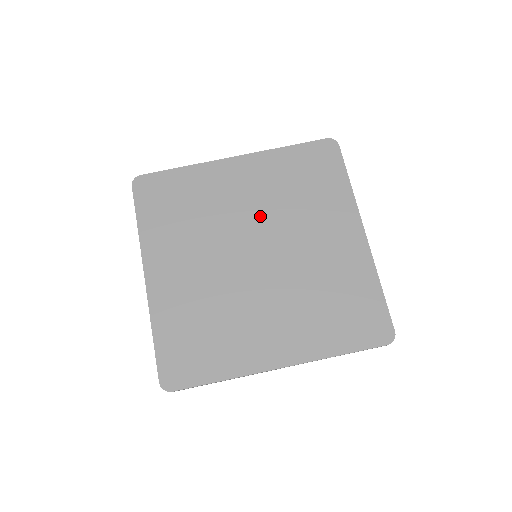
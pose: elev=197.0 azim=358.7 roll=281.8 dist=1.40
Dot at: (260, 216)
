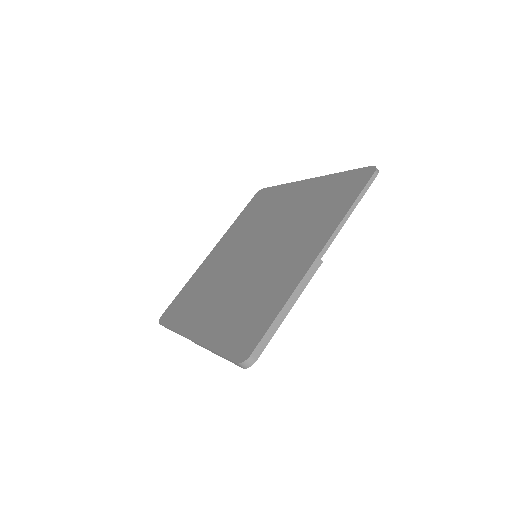
Dot at: (243, 244)
